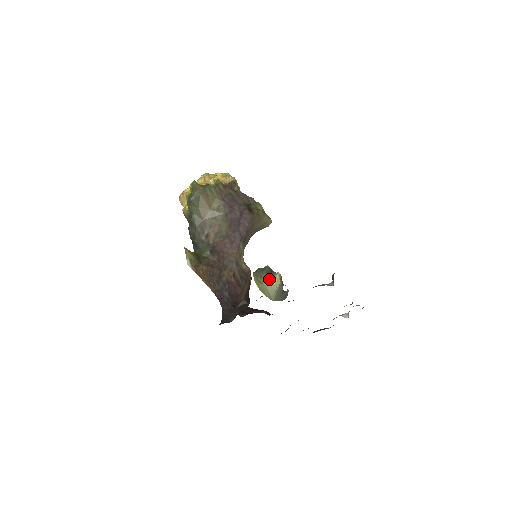
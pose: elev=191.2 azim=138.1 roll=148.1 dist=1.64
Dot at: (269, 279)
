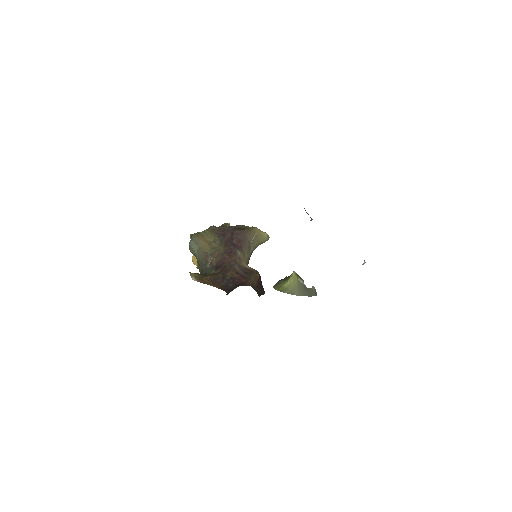
Dot at: (287, 281)
